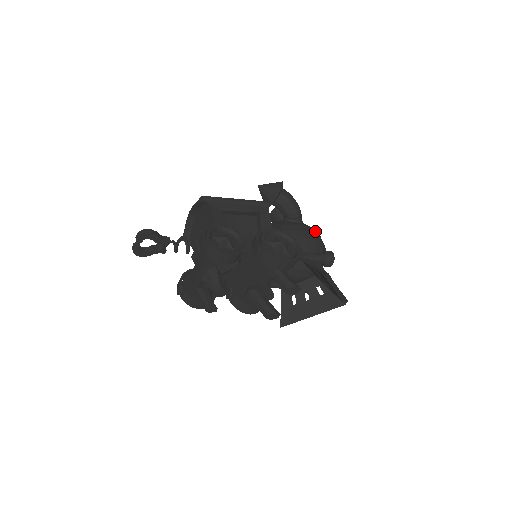
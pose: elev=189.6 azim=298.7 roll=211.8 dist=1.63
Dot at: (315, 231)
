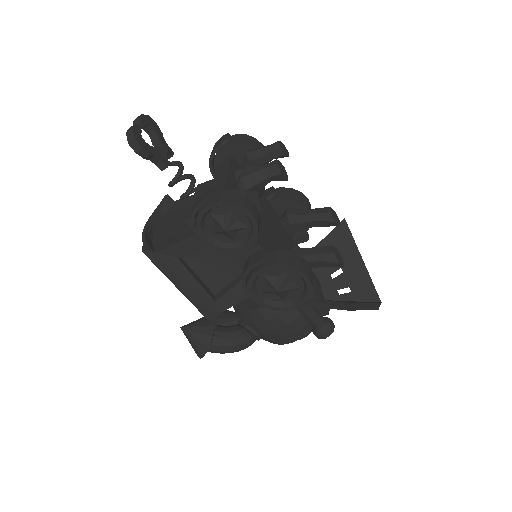
Dot at: occluded
